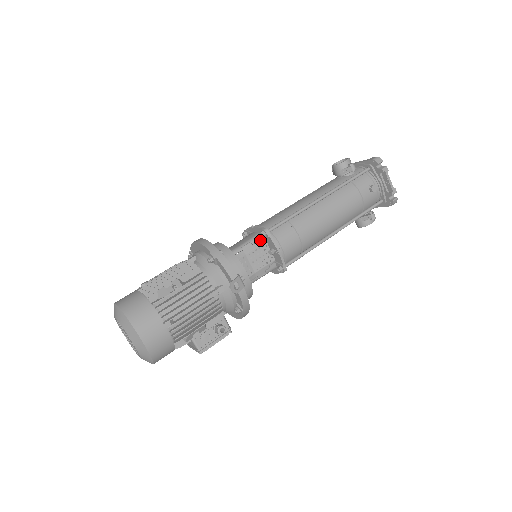
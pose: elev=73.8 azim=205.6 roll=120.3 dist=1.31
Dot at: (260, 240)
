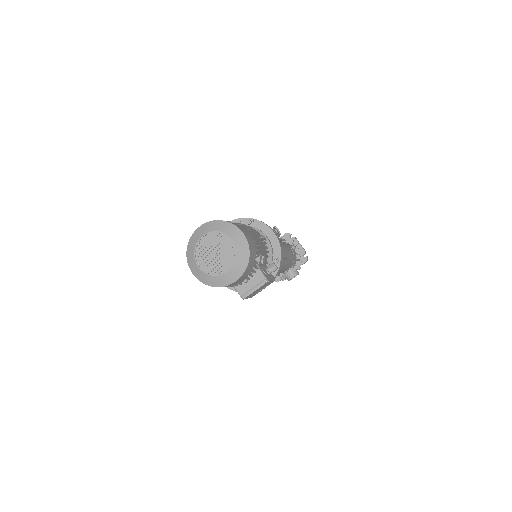
Dot at: occluded
